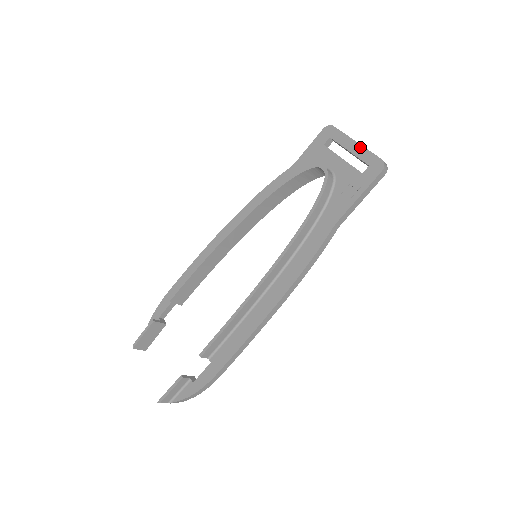
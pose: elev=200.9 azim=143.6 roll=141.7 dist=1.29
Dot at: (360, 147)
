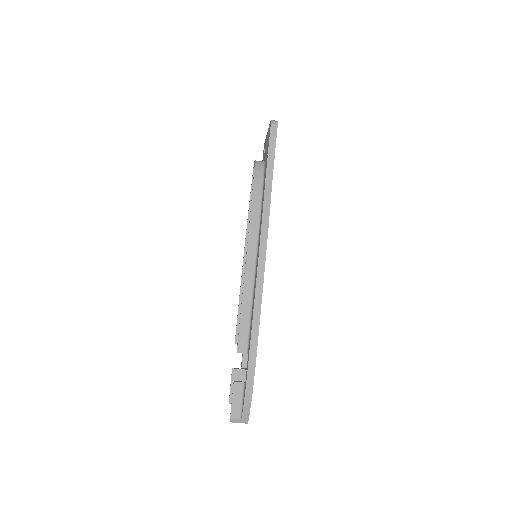
Dot at: occluded
